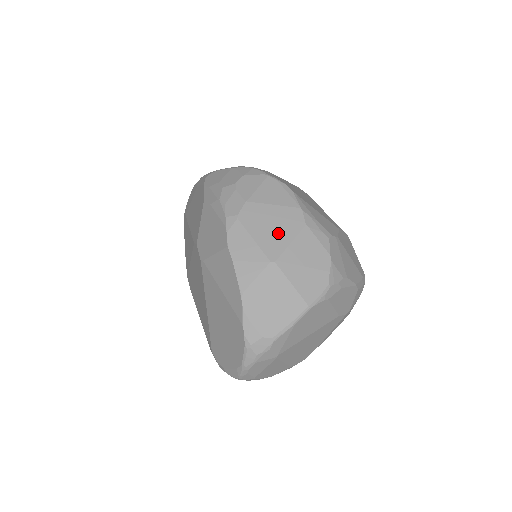
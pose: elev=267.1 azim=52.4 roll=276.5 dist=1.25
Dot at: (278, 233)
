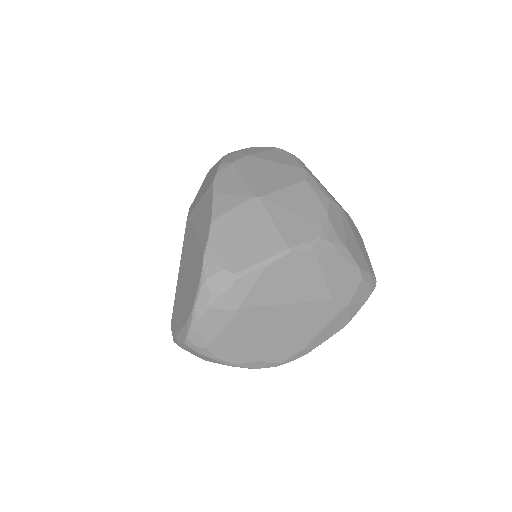
Dot at: (272, 179)
